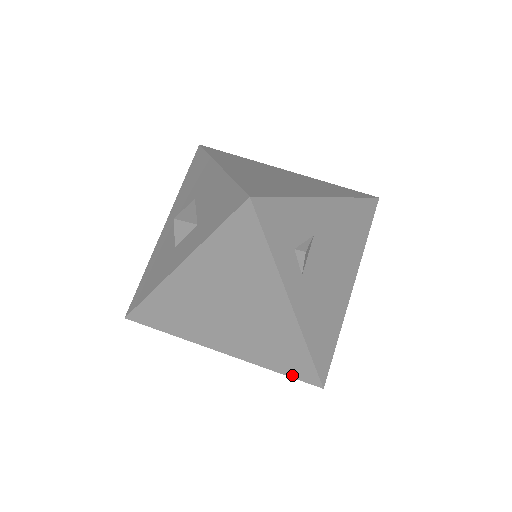
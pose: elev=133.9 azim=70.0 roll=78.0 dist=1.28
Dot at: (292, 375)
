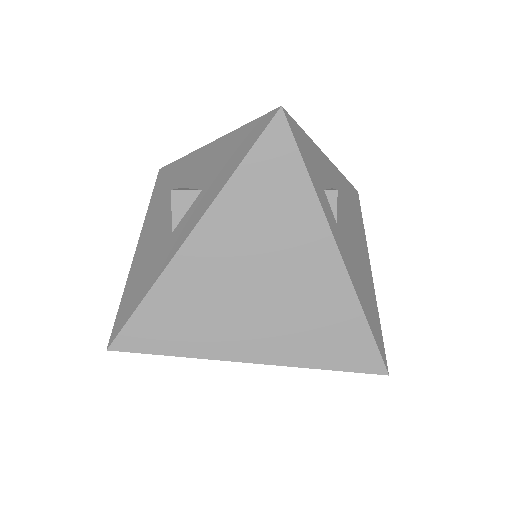
Dot at: (347, 367)
